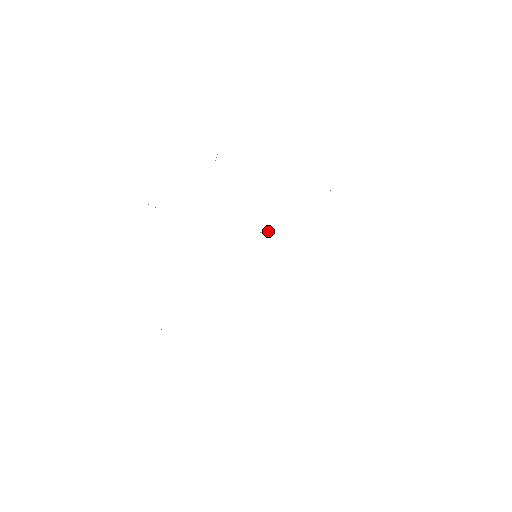
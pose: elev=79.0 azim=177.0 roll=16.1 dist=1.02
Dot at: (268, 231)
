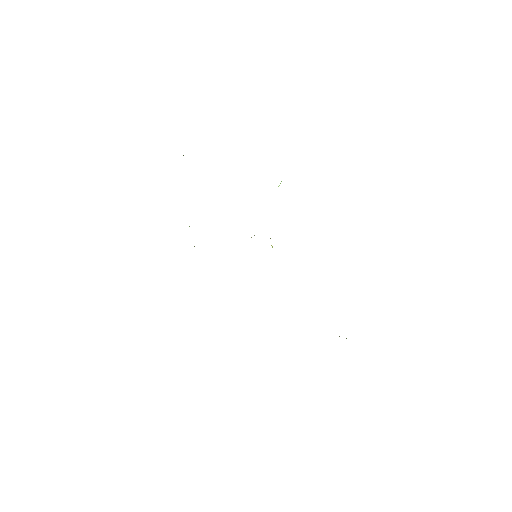
Dot at: occluded
